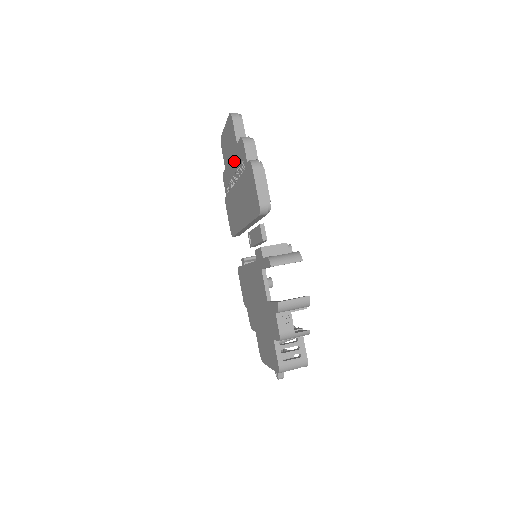
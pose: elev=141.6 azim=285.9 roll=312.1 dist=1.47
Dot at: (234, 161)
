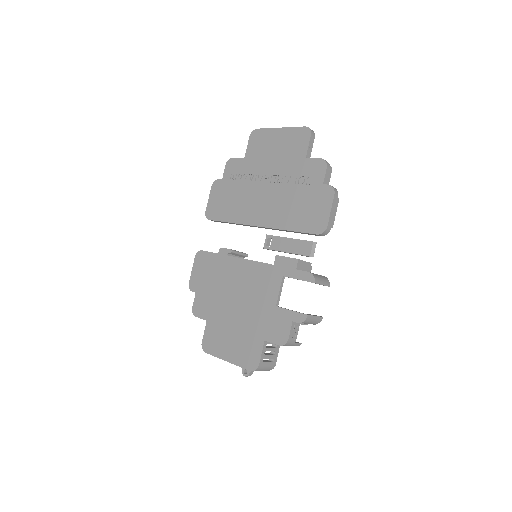
Dot at: (283, 166)
